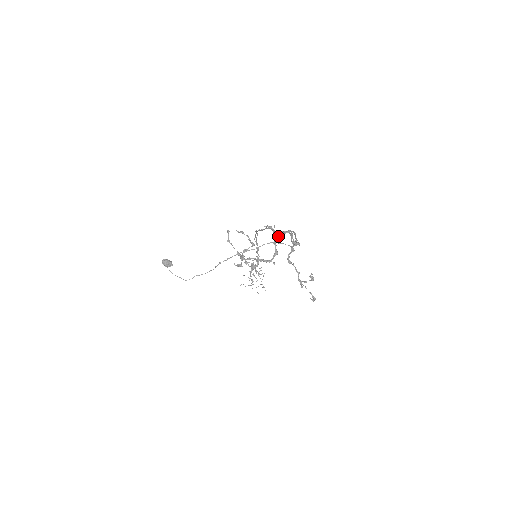
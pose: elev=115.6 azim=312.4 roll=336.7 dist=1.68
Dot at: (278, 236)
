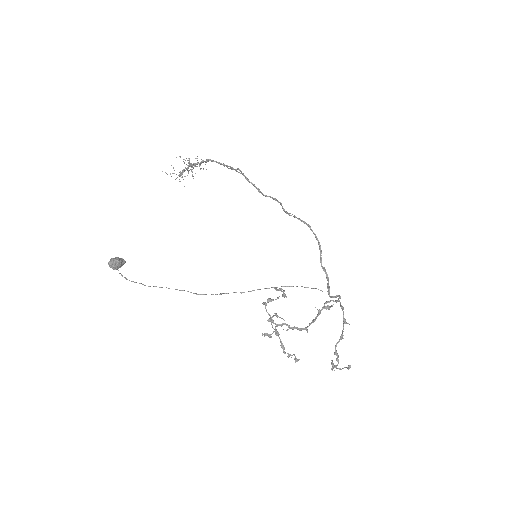
Dot at: (326, 303)
